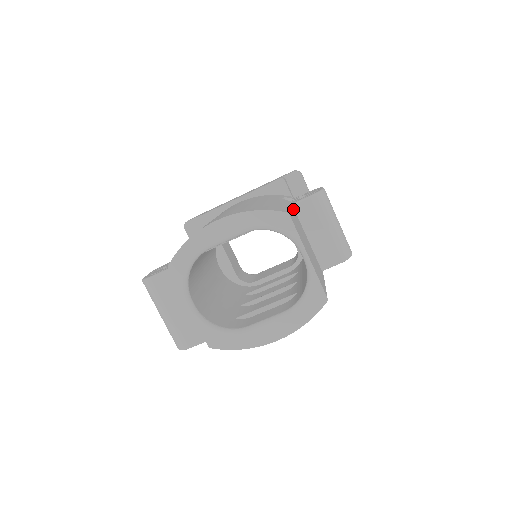
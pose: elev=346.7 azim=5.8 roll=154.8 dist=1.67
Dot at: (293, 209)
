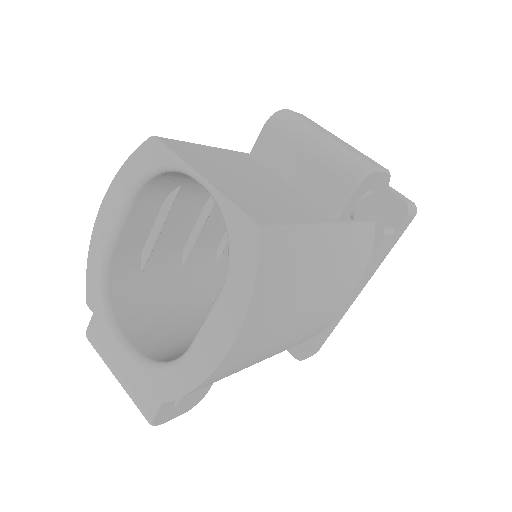
Dot at: (241, 155)
